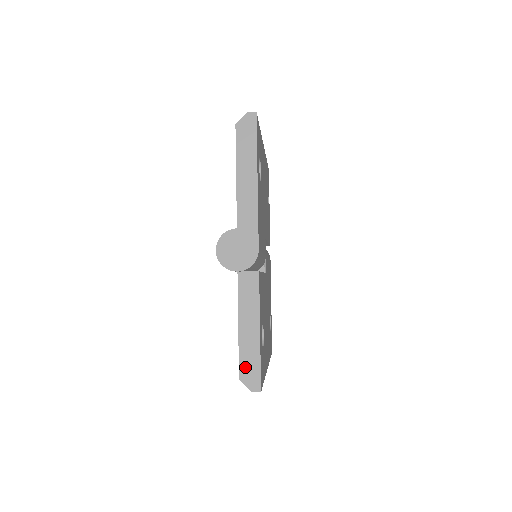
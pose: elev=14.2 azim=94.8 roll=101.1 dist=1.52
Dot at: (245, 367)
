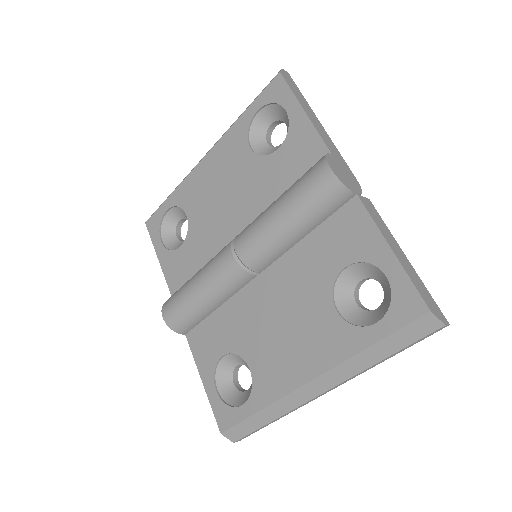
Dot at: (424, 296)
